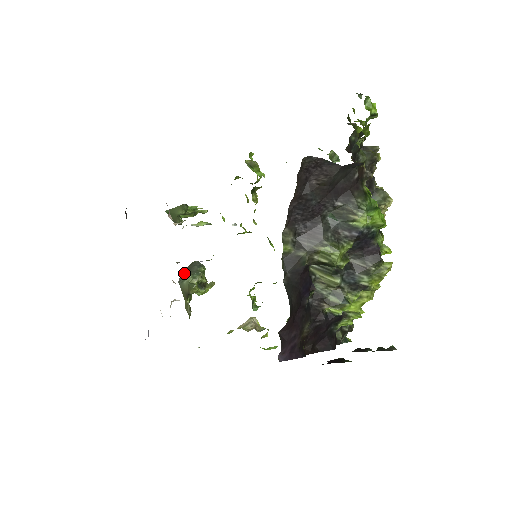
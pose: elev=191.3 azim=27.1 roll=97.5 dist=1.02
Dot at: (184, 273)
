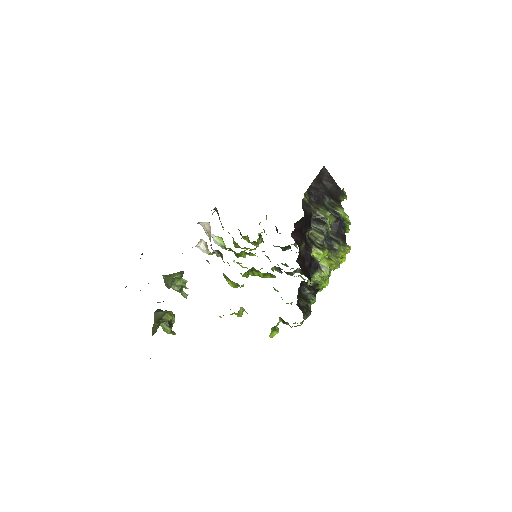
Dot at: (160, 310)
